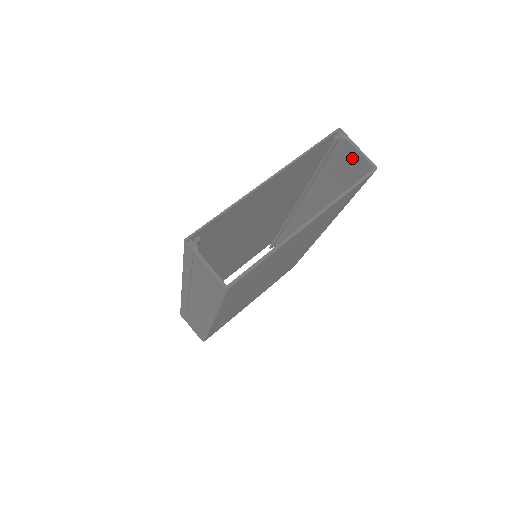
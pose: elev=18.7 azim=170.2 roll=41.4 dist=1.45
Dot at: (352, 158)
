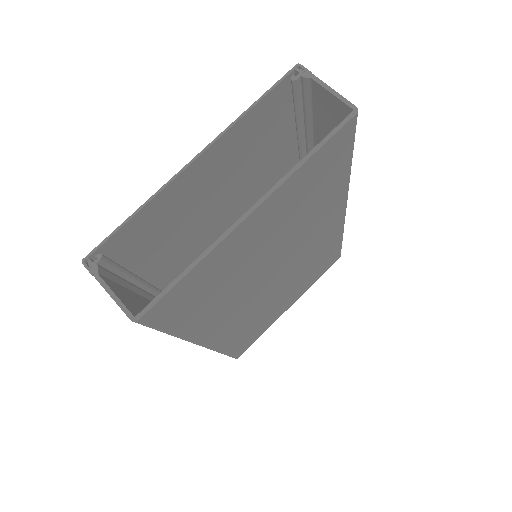
Dot at: (326, 103)
